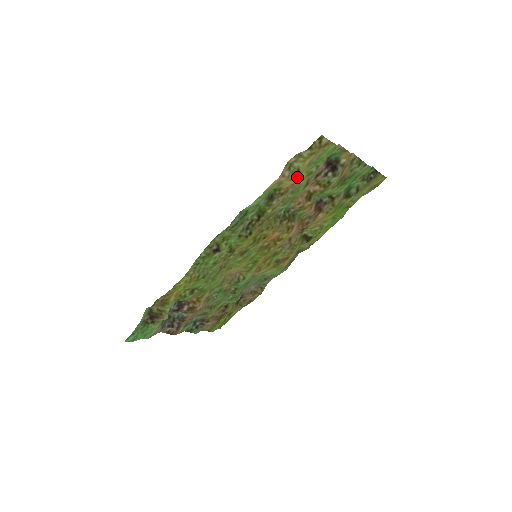
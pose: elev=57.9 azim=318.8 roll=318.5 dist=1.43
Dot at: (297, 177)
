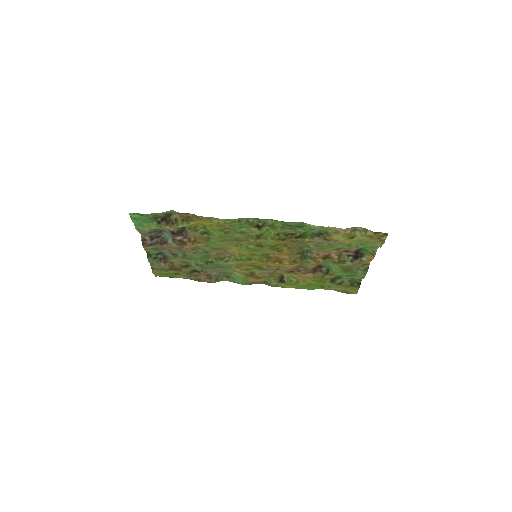
Dot at: (347, 239)
